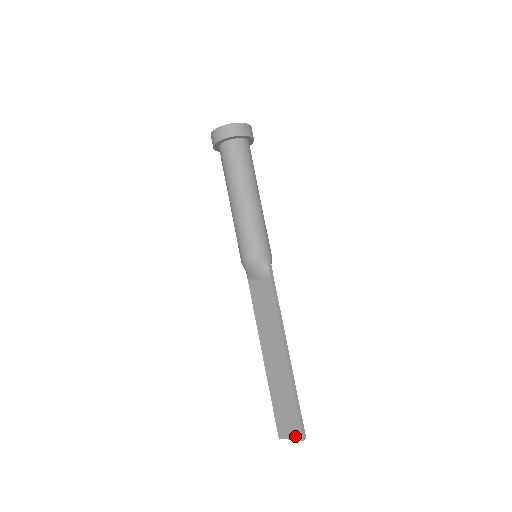
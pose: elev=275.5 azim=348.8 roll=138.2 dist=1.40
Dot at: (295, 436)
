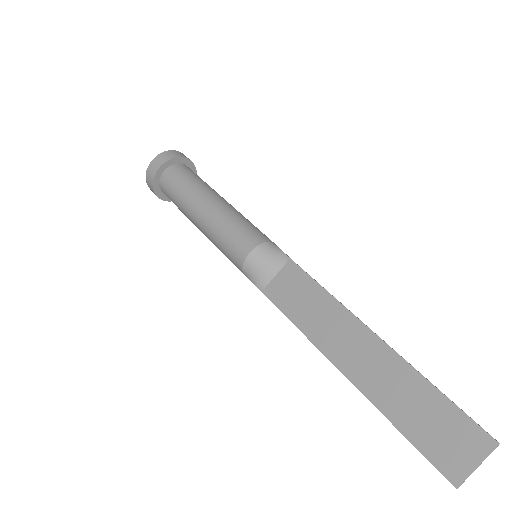
Dot at: (480, 450)
